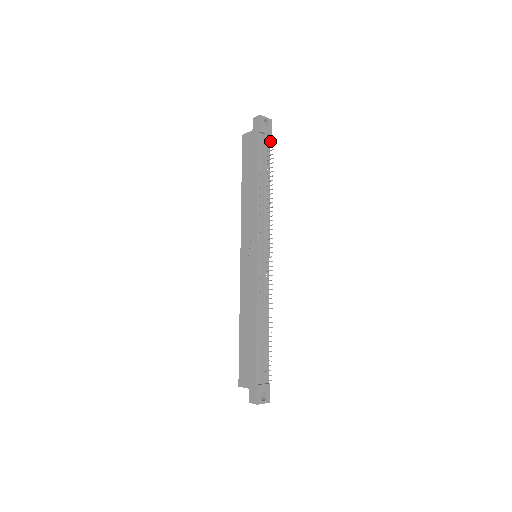
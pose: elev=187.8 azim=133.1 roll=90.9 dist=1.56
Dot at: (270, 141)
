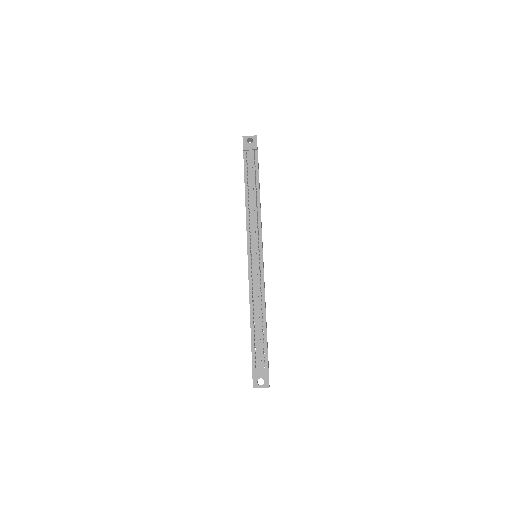
Dot at: (254, 154)
